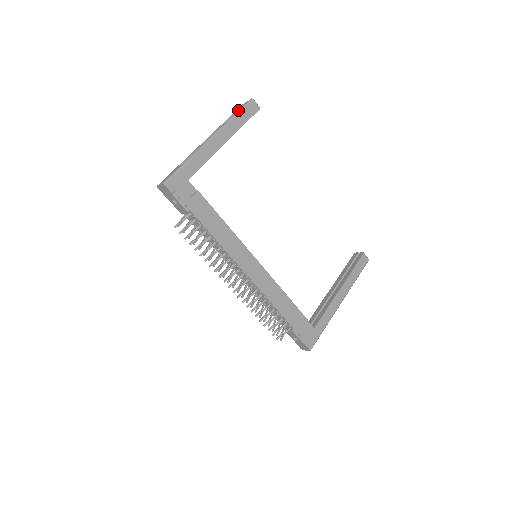
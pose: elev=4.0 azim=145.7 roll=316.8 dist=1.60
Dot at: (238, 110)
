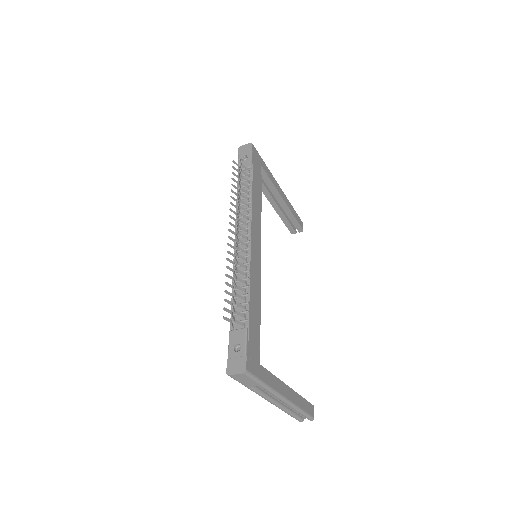
Dot at: occluded
